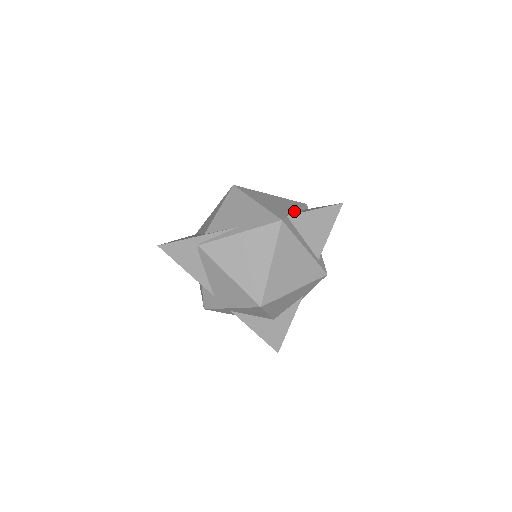
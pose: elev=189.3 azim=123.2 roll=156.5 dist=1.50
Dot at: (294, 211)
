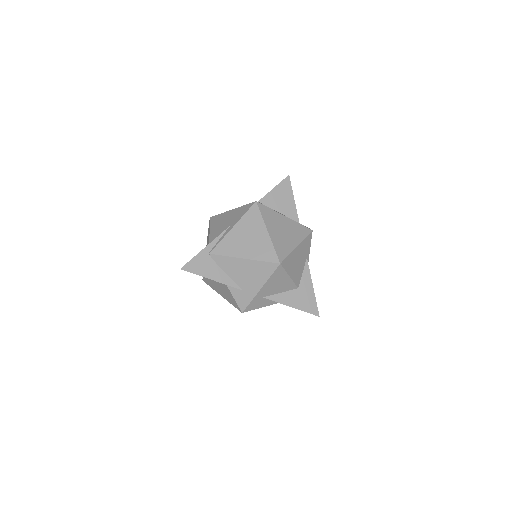
Dot at: occluded
